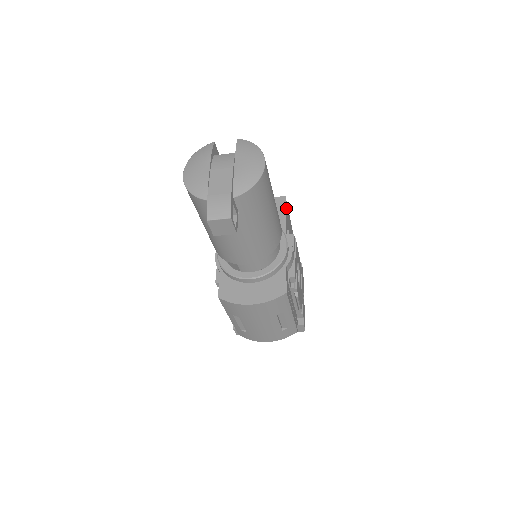
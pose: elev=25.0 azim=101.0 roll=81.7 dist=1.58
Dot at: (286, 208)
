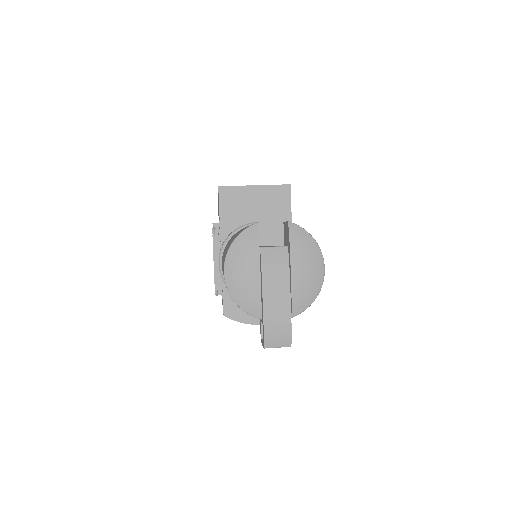
Dot at: occluded
